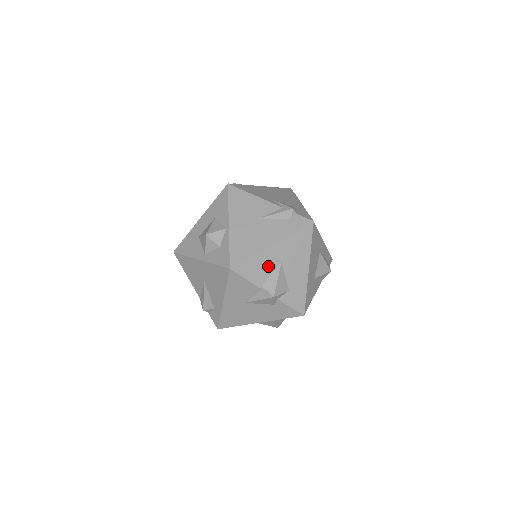
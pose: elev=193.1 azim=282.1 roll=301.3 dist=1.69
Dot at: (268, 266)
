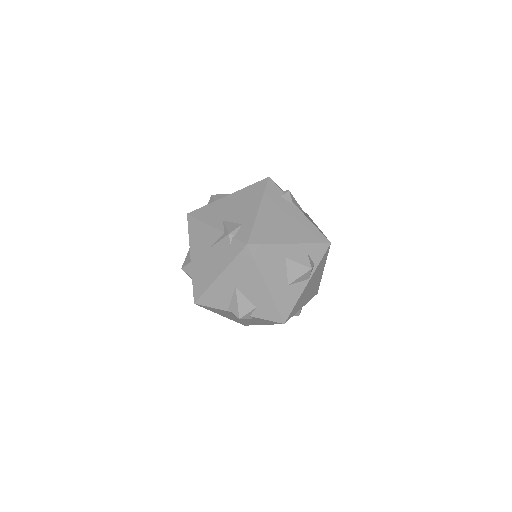
Dot at: (225, 293)
